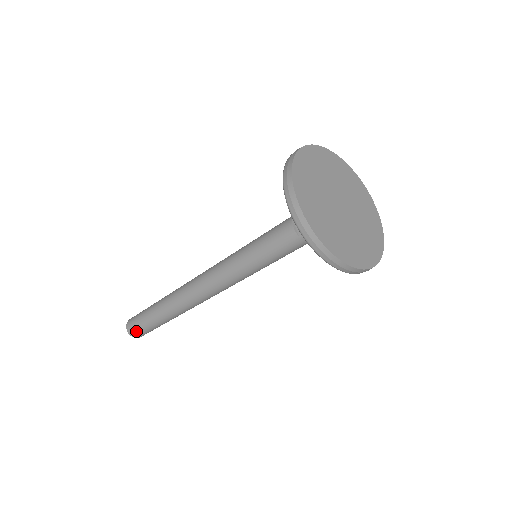
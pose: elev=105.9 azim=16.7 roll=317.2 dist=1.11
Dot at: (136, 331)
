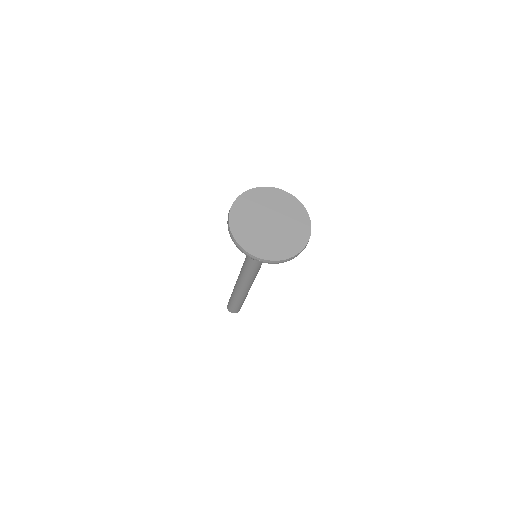
Dot at: (237, 310)
